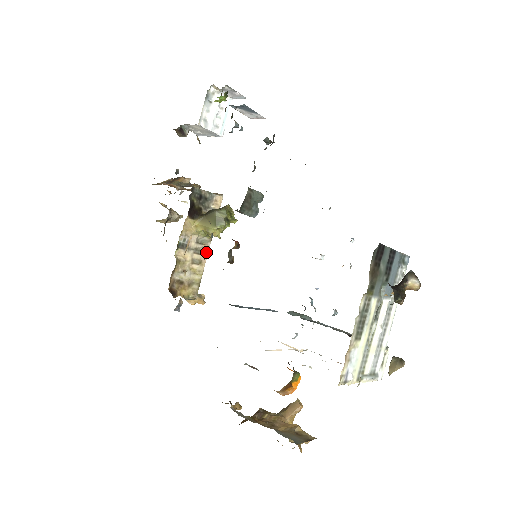
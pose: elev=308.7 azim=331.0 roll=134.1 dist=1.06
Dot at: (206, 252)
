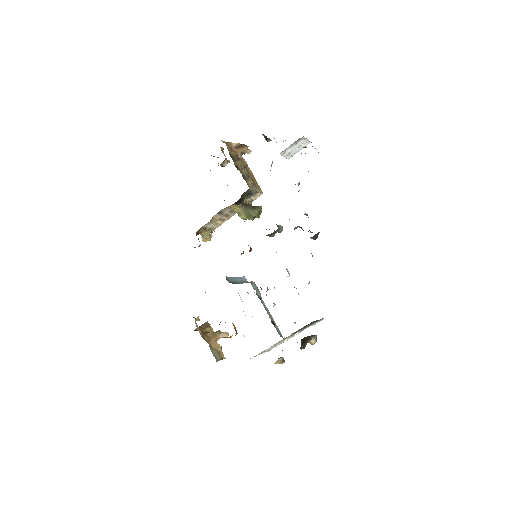
Dot at: (230, 216)
